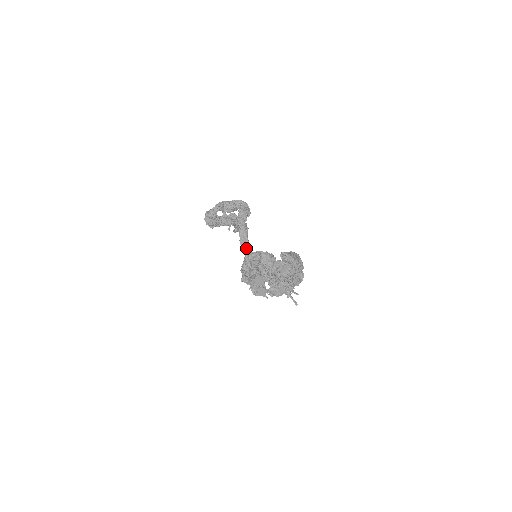
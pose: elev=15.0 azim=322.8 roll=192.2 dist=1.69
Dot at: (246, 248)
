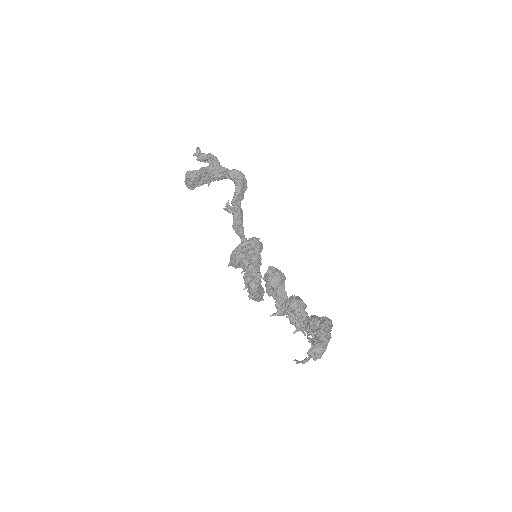
Dot at: (239, 232)
